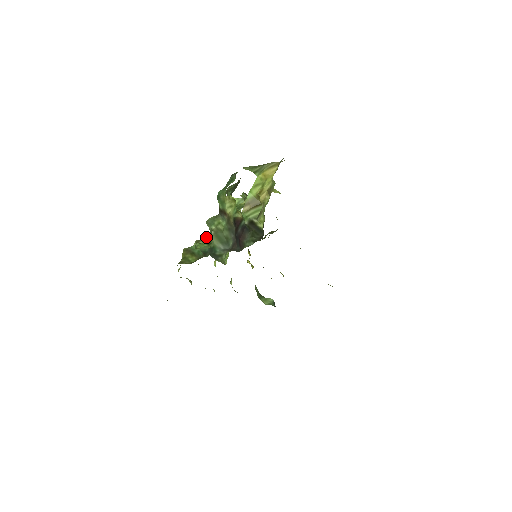
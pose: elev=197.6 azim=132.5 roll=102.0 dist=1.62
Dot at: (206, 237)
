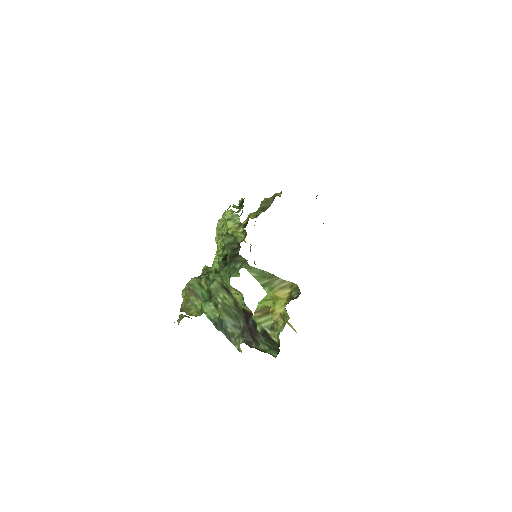
Dot at: (208, 281)
